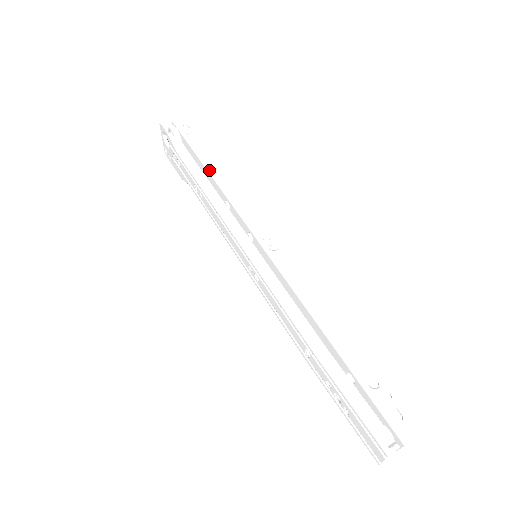
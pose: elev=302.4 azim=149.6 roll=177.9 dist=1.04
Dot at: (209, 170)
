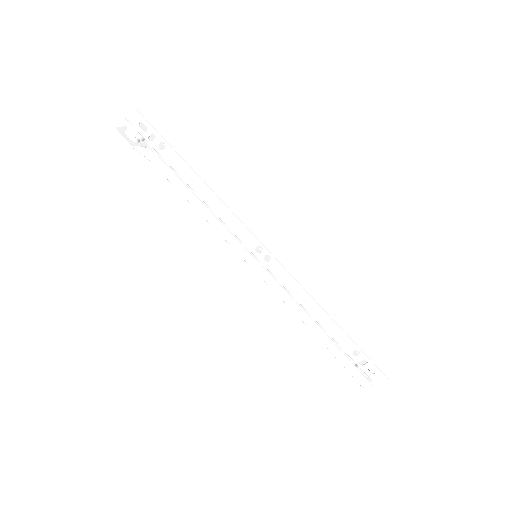
Dot at: (187, 184)
